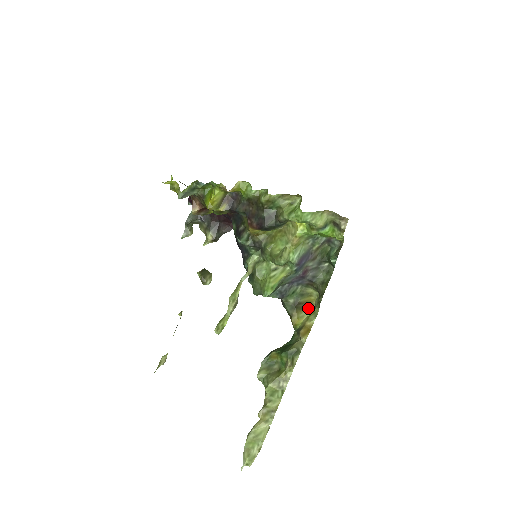
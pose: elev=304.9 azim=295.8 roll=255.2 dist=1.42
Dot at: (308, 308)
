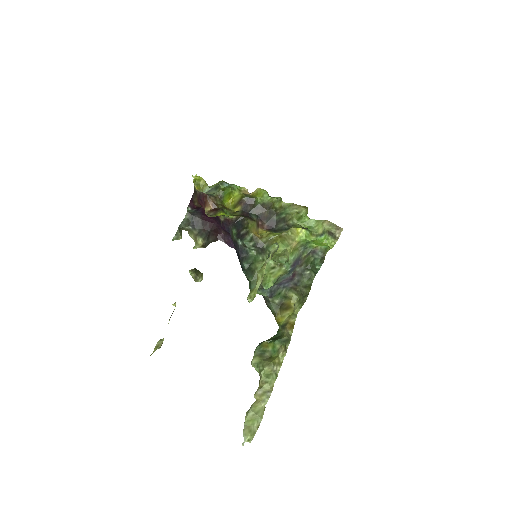
Dot at: (288, 310)
